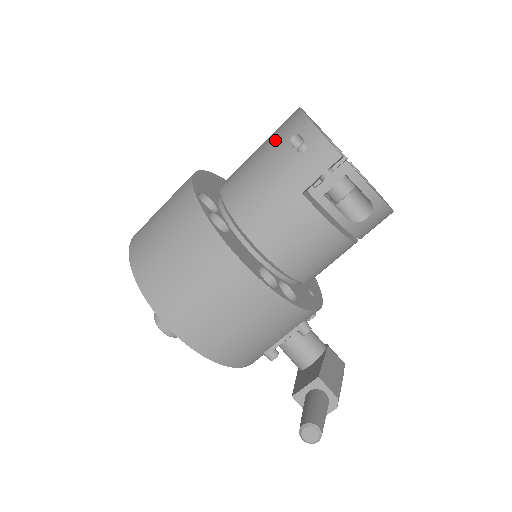
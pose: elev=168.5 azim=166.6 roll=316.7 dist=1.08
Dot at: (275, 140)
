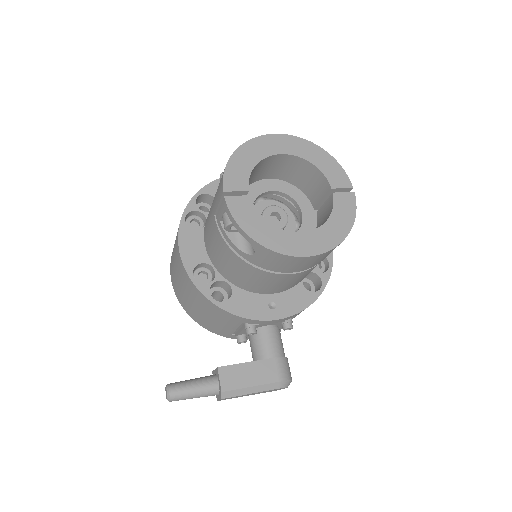
Dot at: occluded
